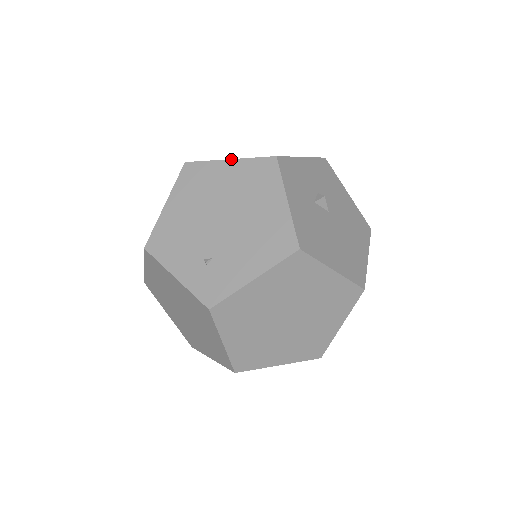
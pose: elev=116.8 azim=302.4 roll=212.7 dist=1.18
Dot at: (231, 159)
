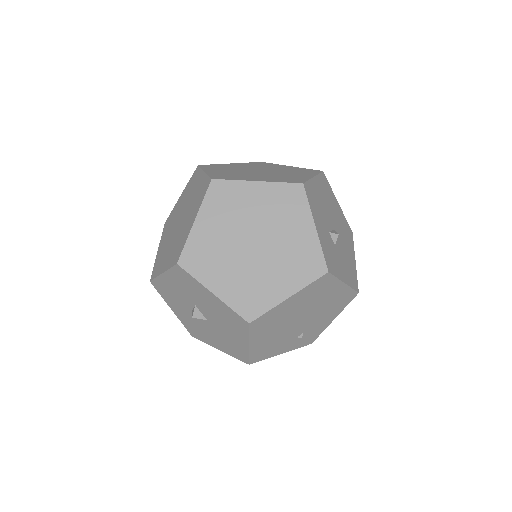
Dot at: (291, 297)
